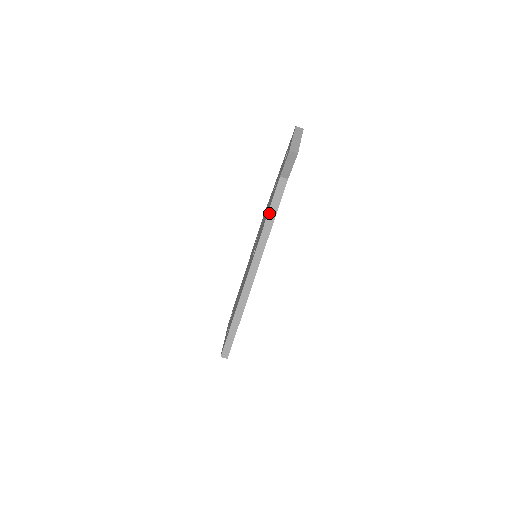
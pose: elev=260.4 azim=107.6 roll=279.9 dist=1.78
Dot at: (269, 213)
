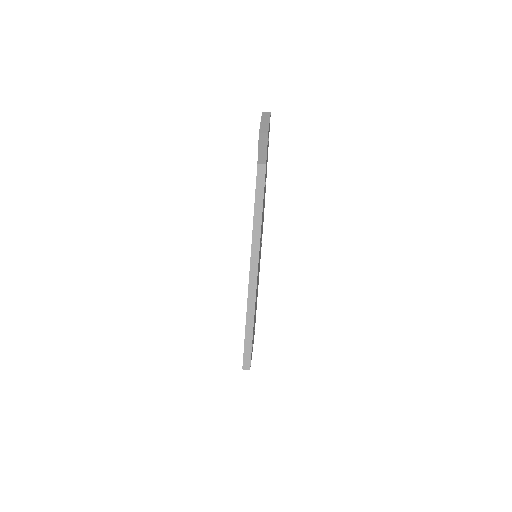
Dot at: (255, 204)
